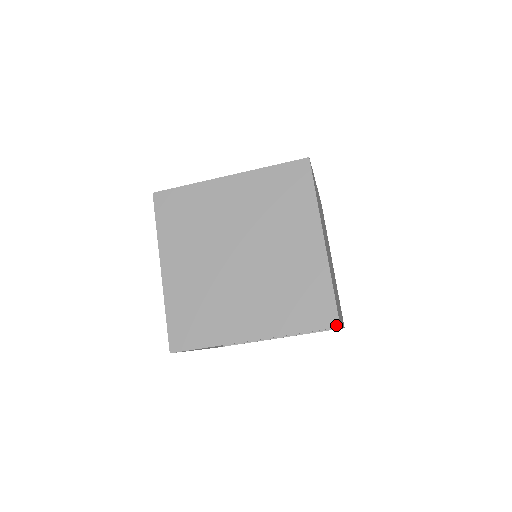
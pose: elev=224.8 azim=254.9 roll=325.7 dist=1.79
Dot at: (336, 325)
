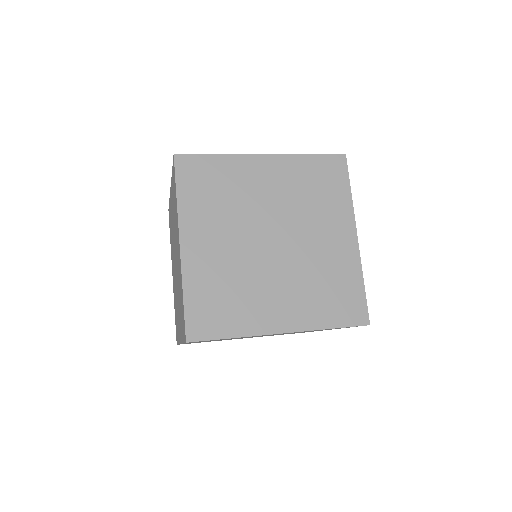
Dot at: occluded
